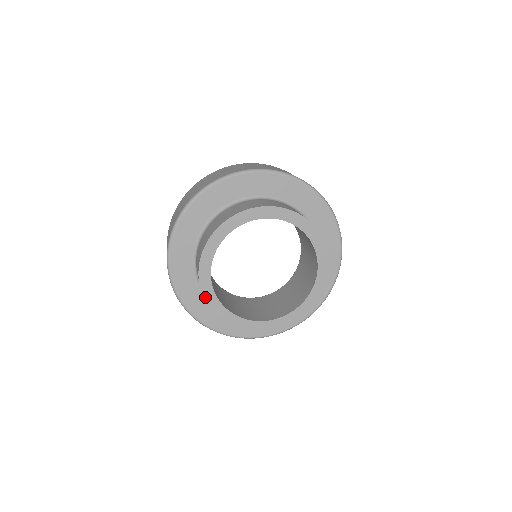
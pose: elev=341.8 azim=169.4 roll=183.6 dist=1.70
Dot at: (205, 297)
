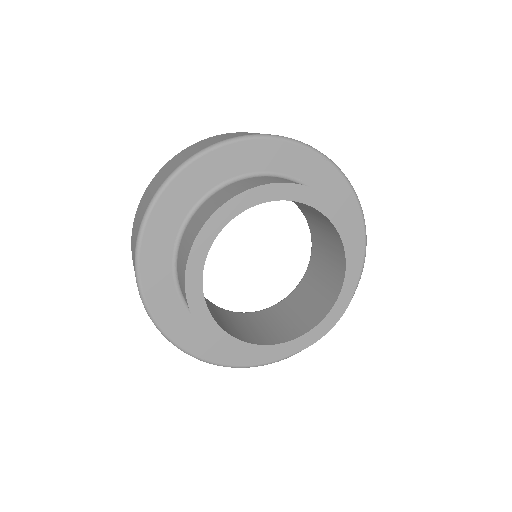
Dot at: (202, 230)
